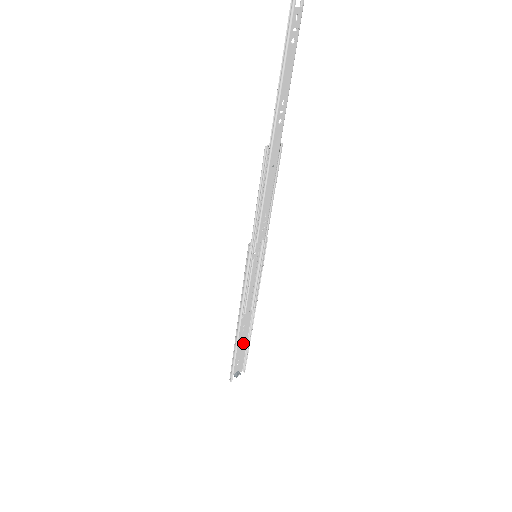
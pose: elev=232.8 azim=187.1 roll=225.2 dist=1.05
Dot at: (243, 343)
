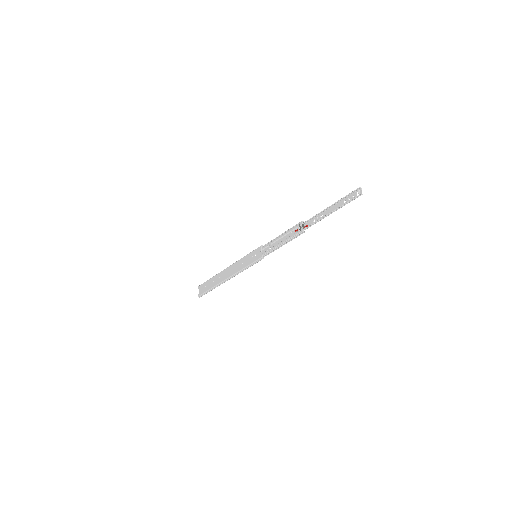
Dot at: (213, 280)
